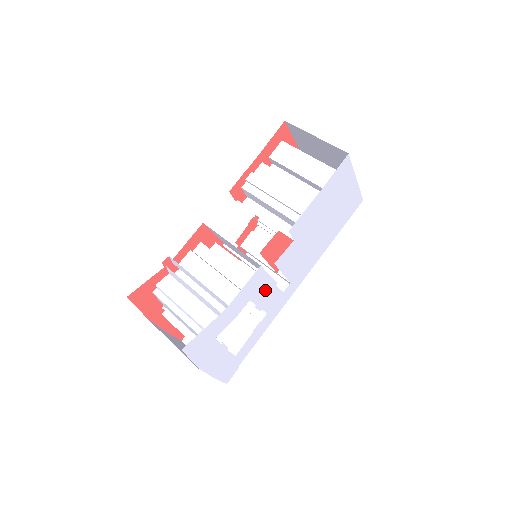
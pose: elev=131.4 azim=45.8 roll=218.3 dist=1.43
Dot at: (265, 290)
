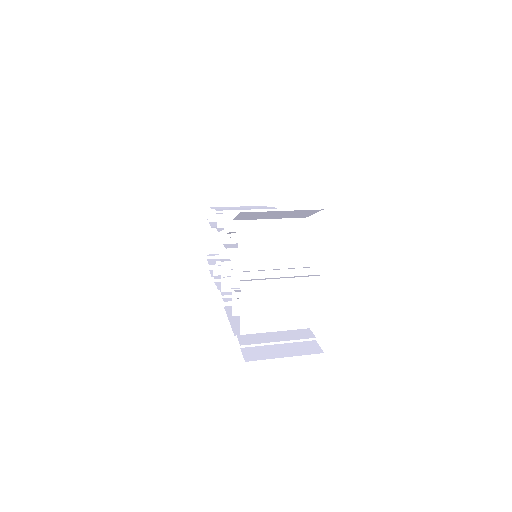
Dot at: occluded
